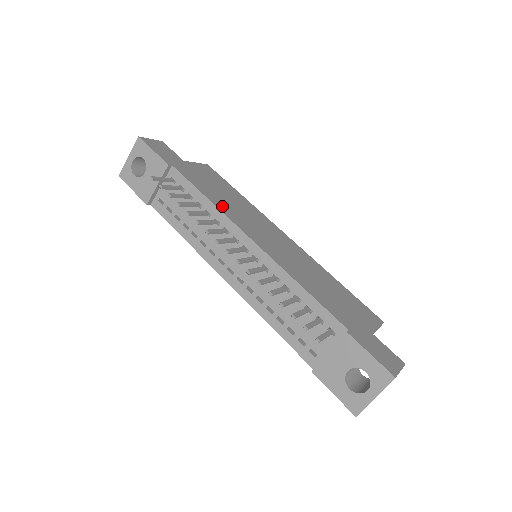
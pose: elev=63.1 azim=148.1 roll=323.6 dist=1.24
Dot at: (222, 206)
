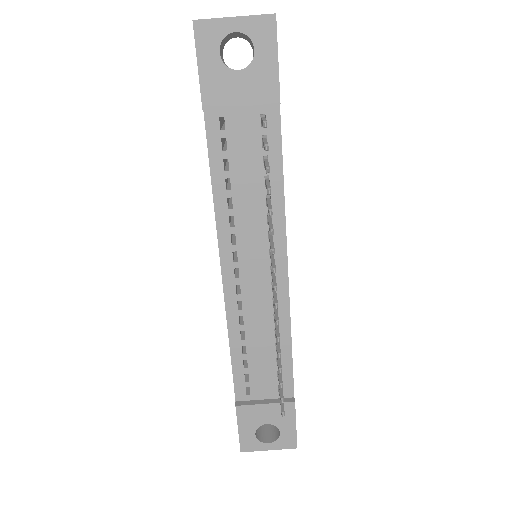
Dot at: occluded
